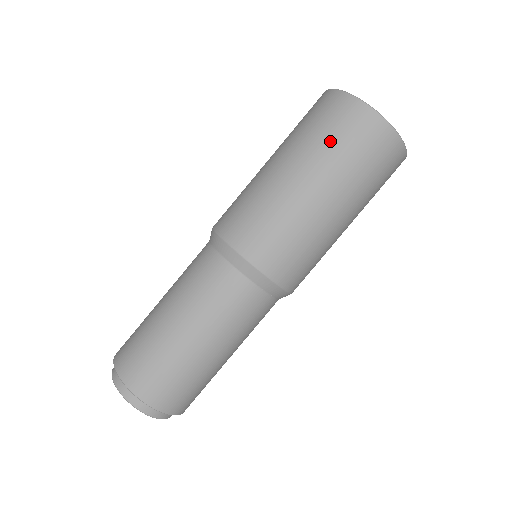
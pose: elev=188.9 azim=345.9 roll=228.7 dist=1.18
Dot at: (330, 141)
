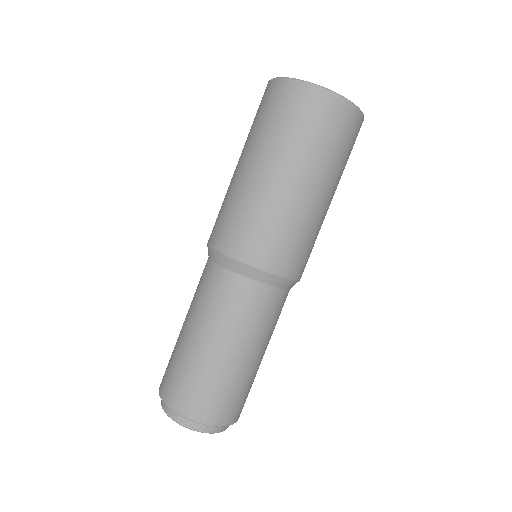
Dot at: (268, 124)
